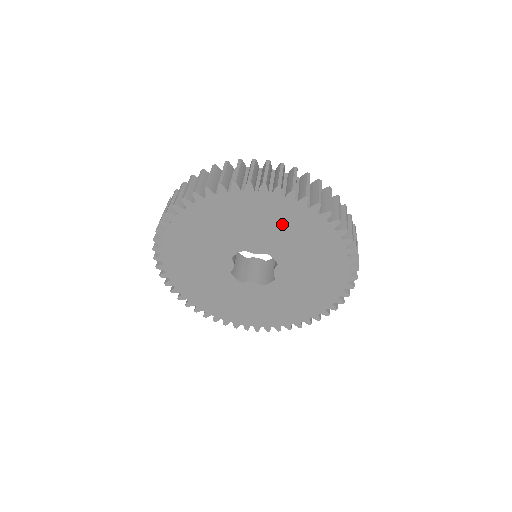
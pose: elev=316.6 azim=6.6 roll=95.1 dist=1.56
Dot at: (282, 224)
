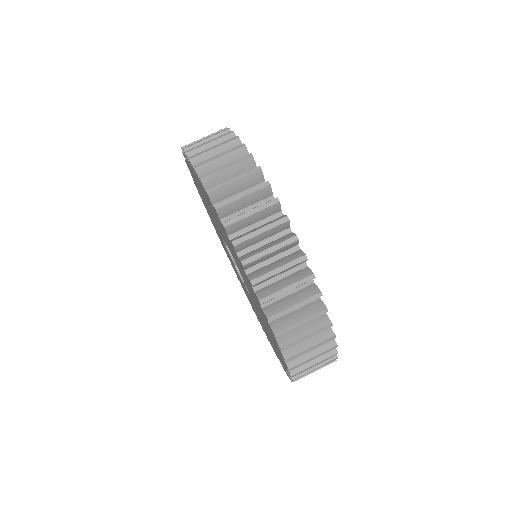
Dot at: (210, 206)
